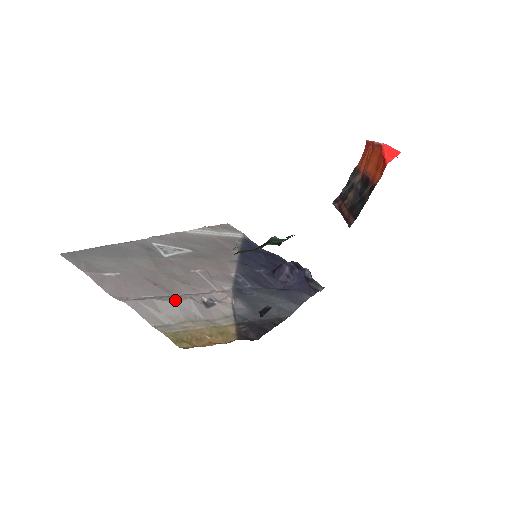
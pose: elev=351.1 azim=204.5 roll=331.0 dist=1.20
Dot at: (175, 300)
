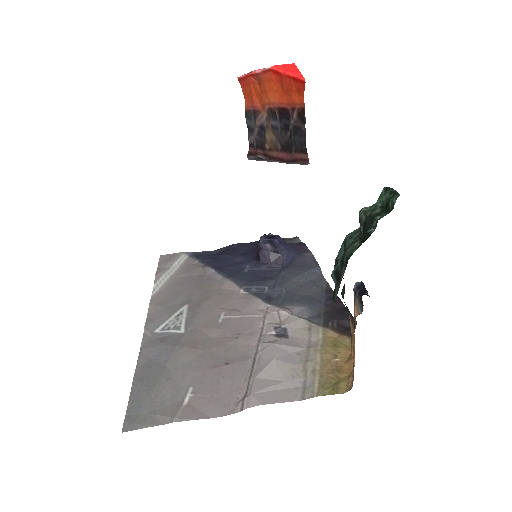
Dot at: (267, 358)
